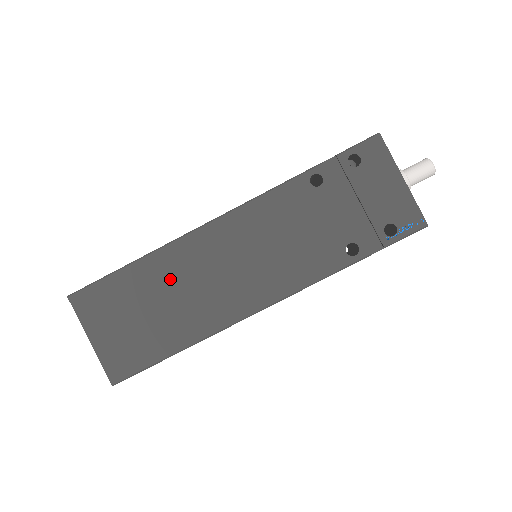
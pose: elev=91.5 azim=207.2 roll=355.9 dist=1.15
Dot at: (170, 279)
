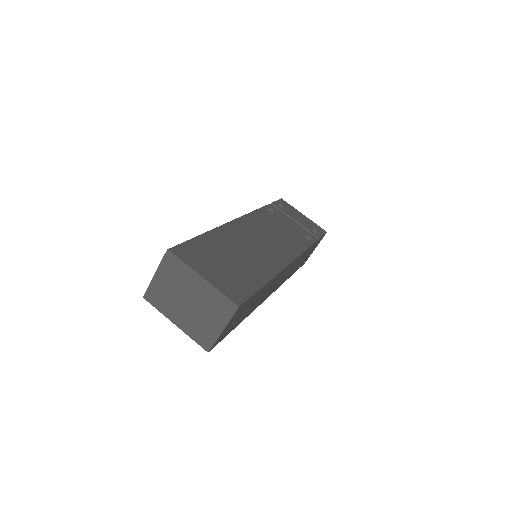
Dot at: (232, 243)
